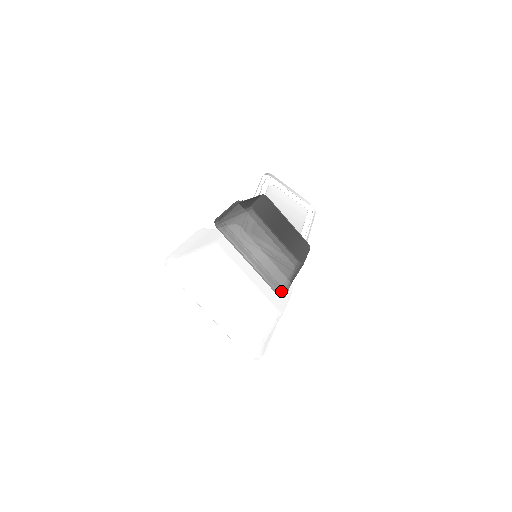
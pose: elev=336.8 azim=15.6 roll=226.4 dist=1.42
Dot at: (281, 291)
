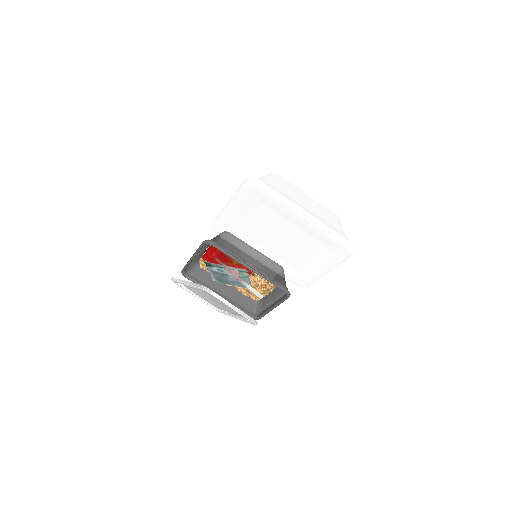
Dot at: occluded
